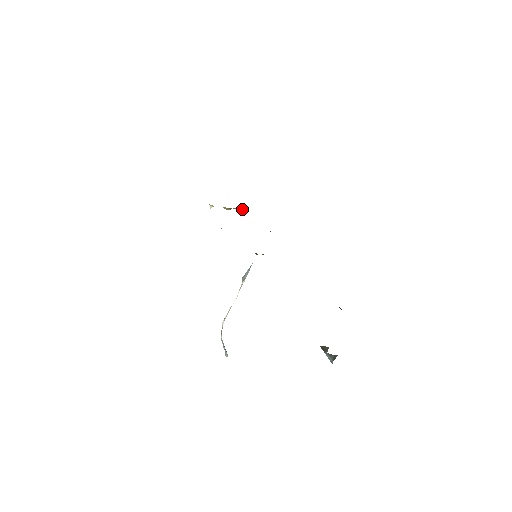
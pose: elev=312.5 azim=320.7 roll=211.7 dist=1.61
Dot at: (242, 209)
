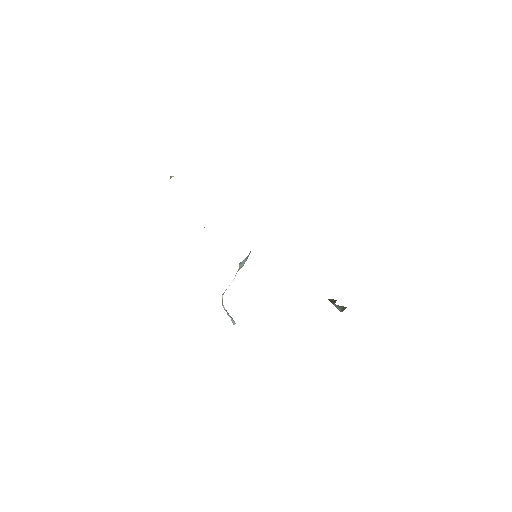
Dot at: occluded
